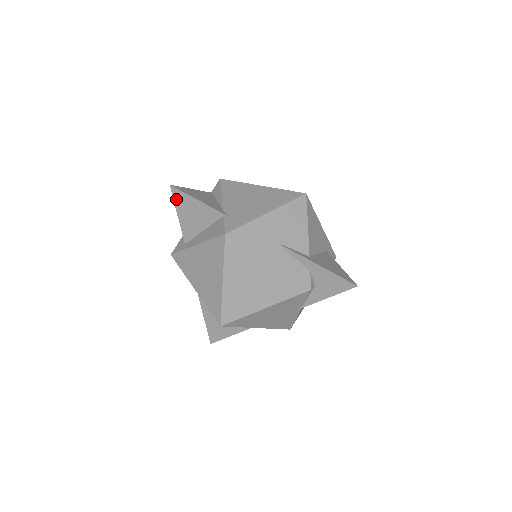
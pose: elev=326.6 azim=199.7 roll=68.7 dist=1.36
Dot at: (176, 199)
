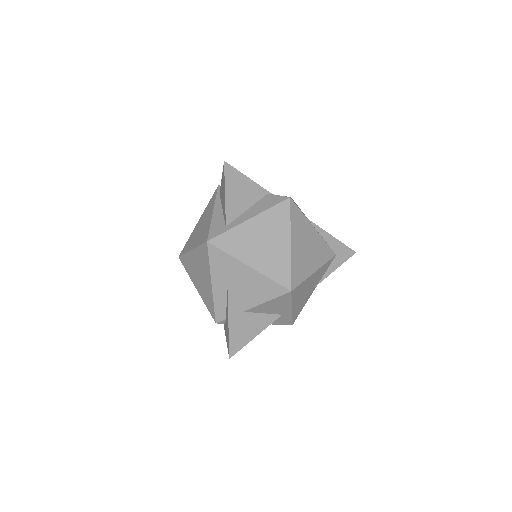
Dot at: (227, 176)
